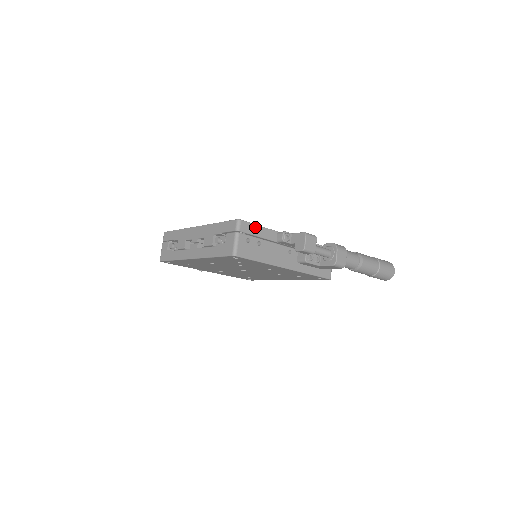
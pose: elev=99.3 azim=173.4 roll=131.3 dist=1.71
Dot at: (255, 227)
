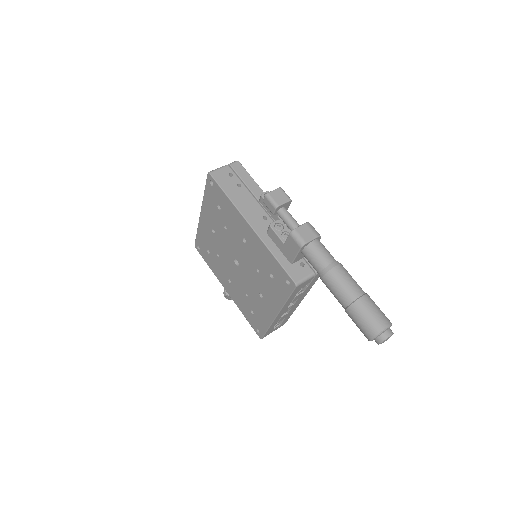
Dot at: (247, 175)
